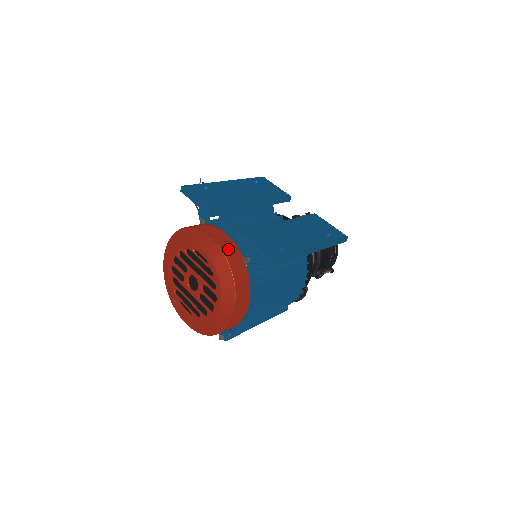
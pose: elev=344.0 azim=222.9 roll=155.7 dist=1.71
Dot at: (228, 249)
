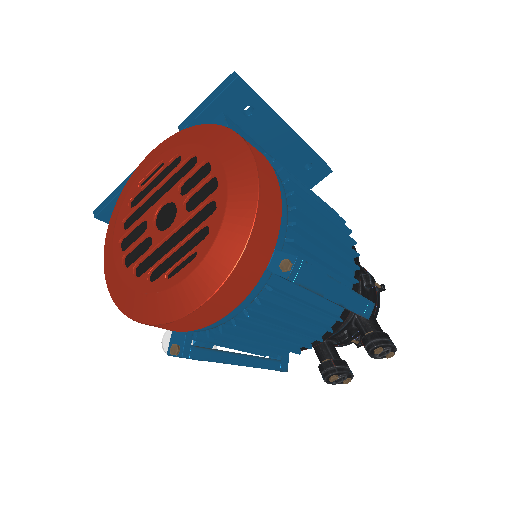
Dot at: occluded
